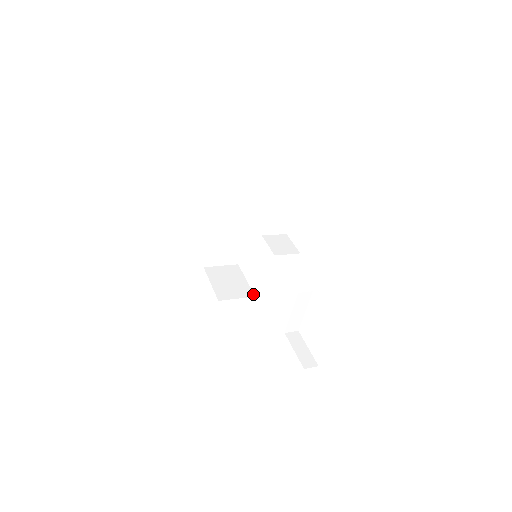
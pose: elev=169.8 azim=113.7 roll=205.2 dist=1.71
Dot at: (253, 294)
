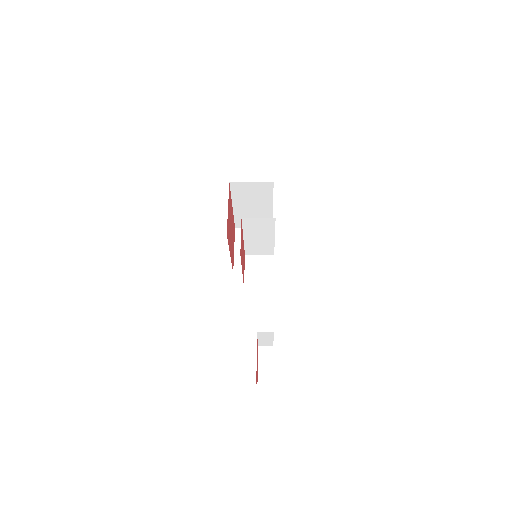
Dot at: occluded
